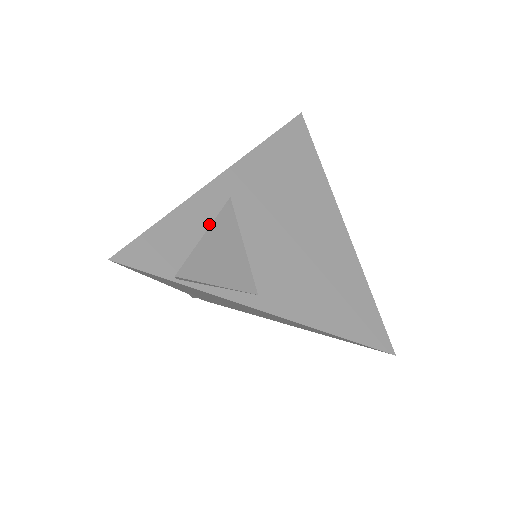
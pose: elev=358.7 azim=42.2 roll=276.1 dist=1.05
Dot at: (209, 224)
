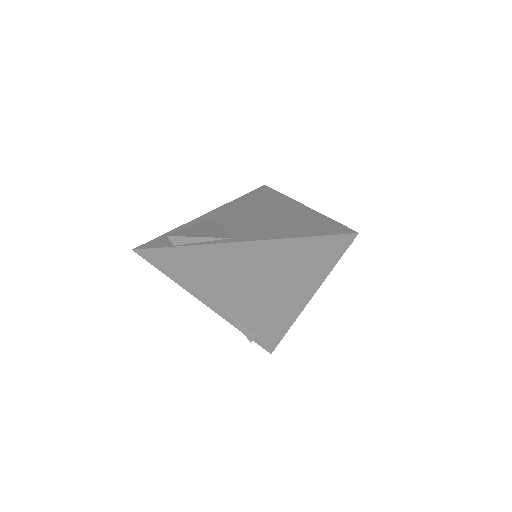
Dot at: occluded
